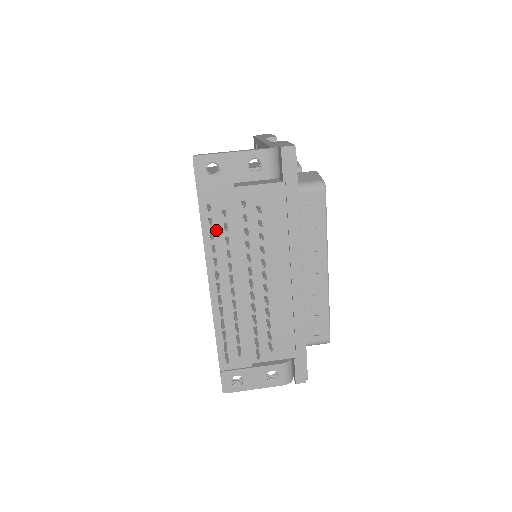
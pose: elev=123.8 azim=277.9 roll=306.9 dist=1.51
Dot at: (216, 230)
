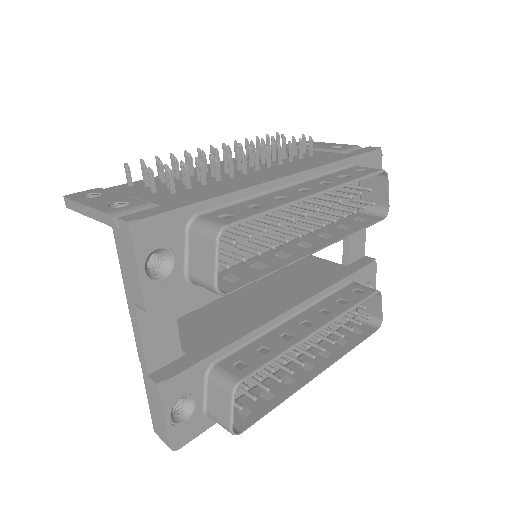
Dot at: occluded
